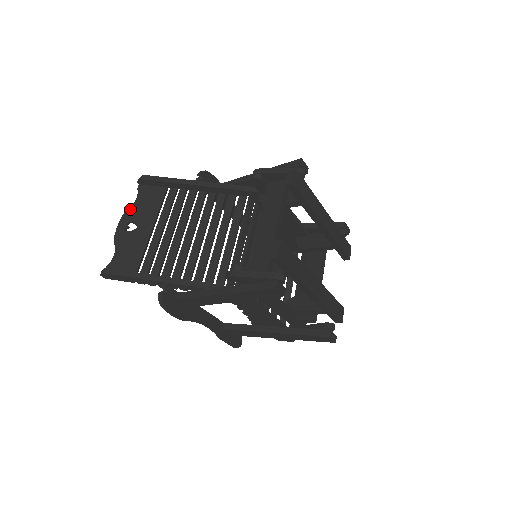
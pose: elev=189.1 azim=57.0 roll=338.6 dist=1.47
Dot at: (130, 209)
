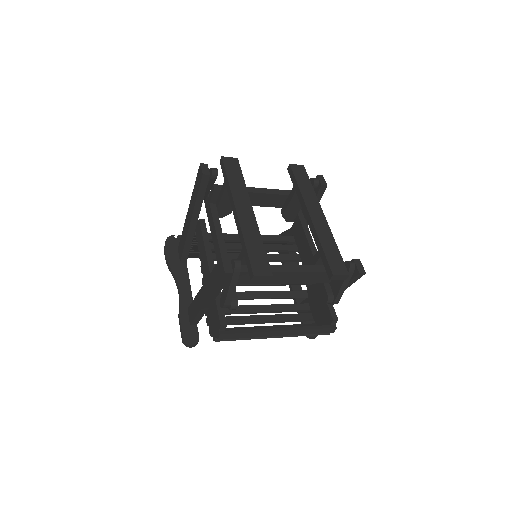
Dot at: occluded
